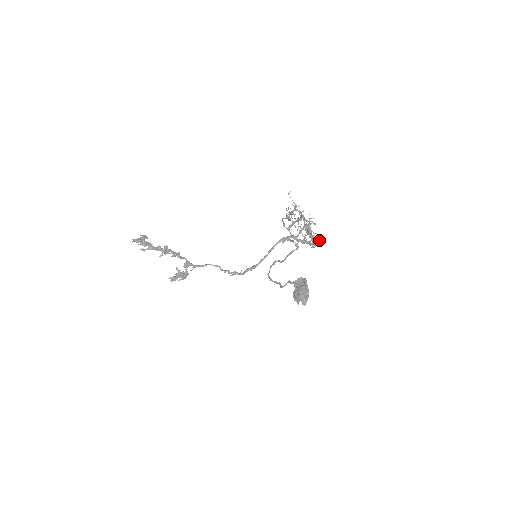
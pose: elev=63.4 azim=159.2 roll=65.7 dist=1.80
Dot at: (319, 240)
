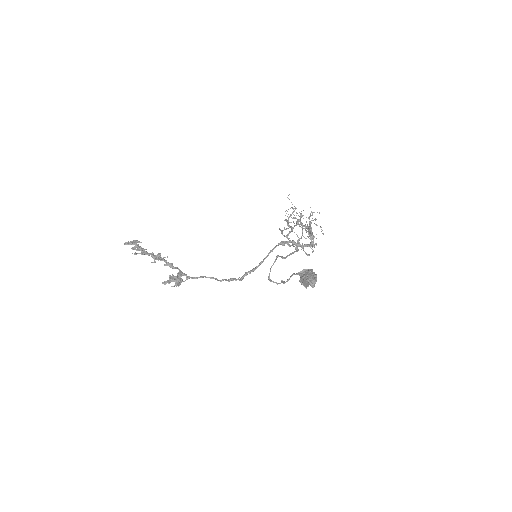
Dot at: occluded
